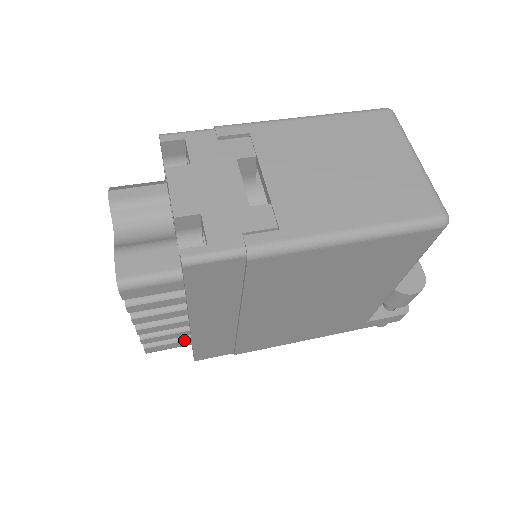
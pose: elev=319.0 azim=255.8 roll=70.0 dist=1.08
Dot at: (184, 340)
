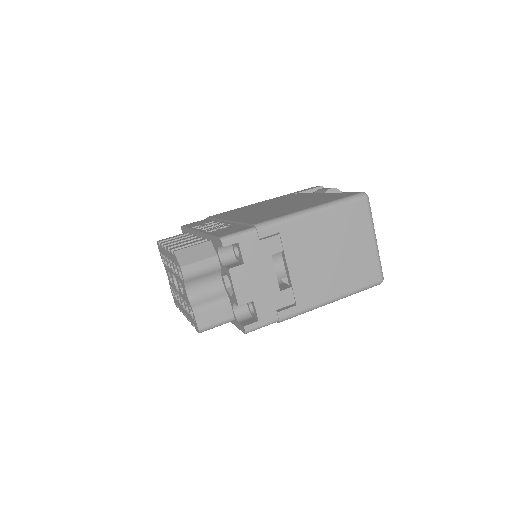
Dot at: occluded
